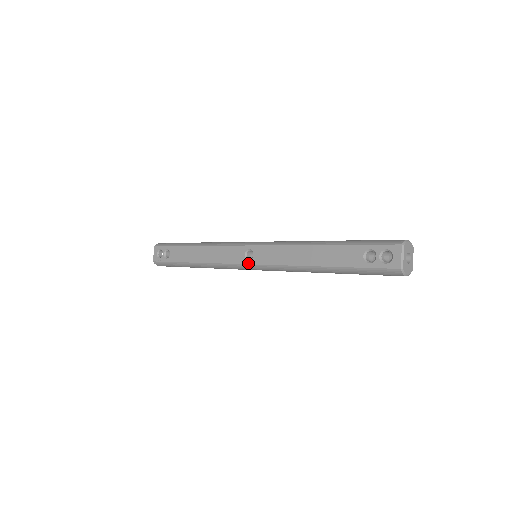
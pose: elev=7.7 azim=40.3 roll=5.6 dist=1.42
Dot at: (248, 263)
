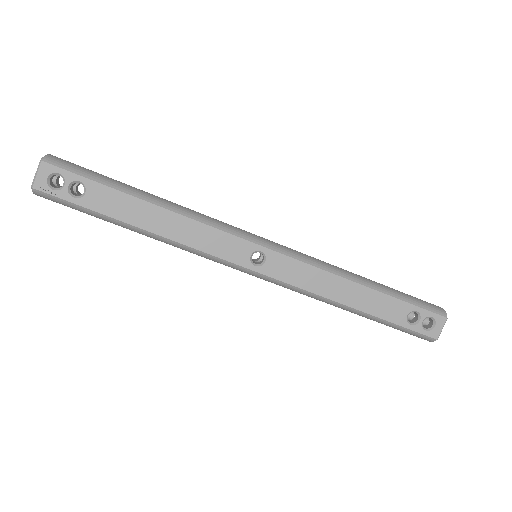
Dot at: (254, 269)
